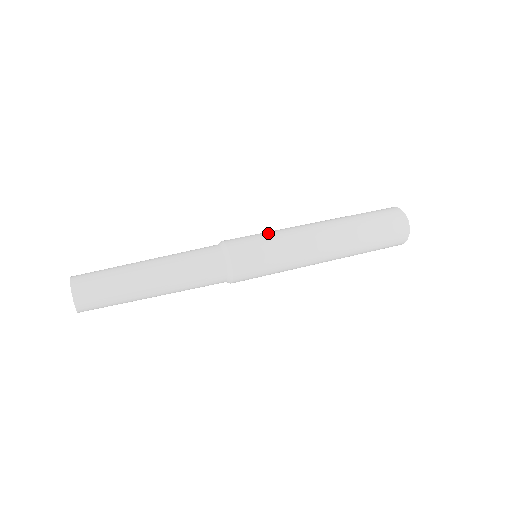
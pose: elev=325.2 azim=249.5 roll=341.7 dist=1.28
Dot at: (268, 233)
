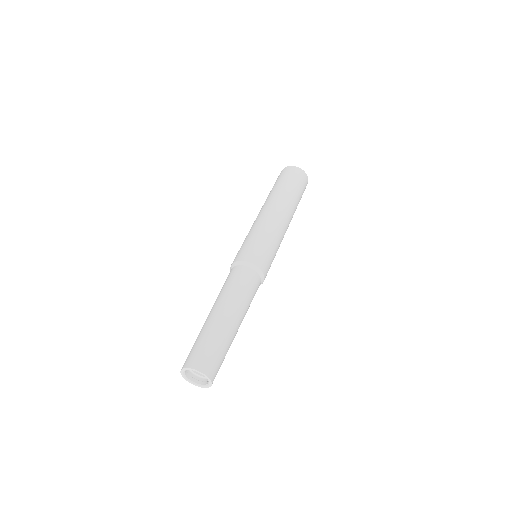
Dot at: (272, 242)
